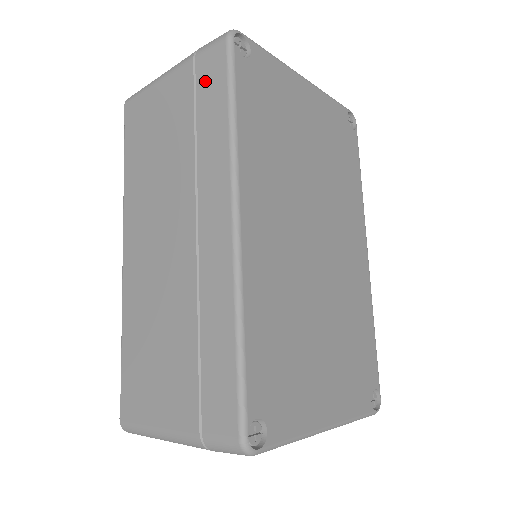
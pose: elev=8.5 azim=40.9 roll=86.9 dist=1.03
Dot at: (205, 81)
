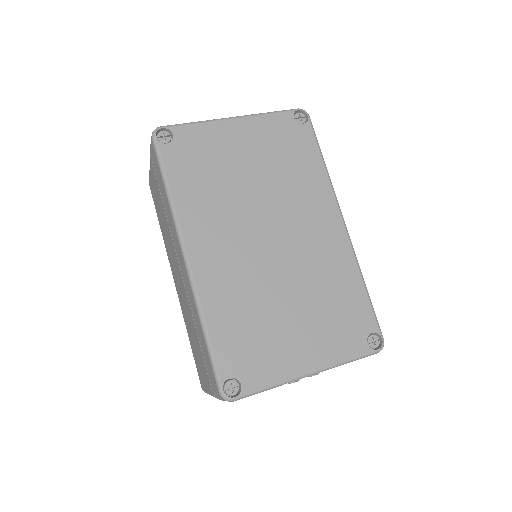
Dot at: (155, 168)
